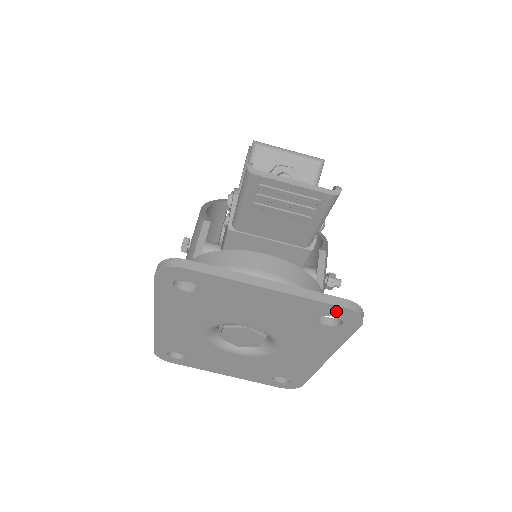
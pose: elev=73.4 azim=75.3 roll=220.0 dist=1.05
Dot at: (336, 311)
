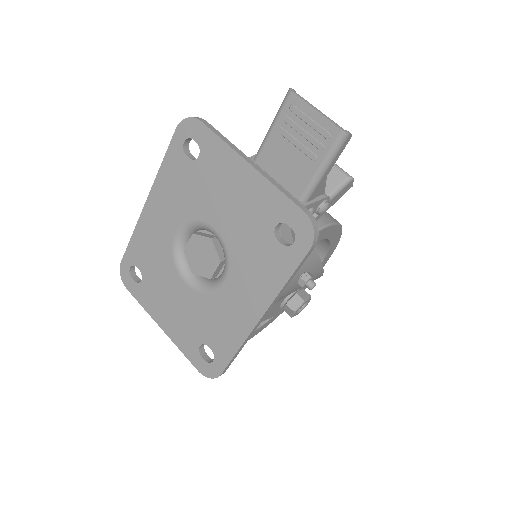
Dot at: (295, 216)
